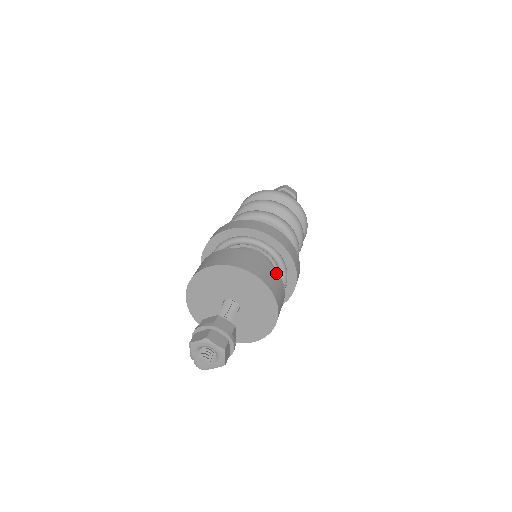
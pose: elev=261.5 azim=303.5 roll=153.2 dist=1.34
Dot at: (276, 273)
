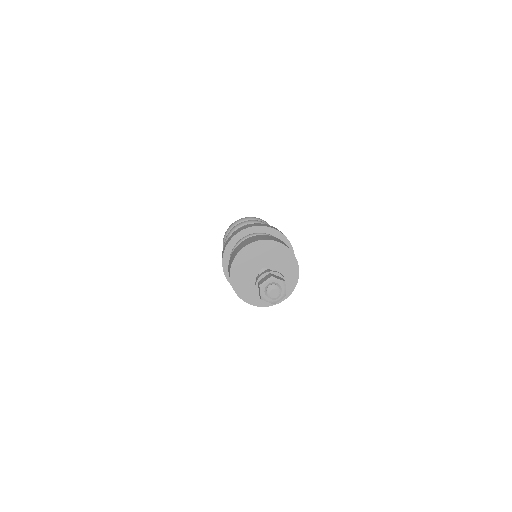
Dot at: occluded
